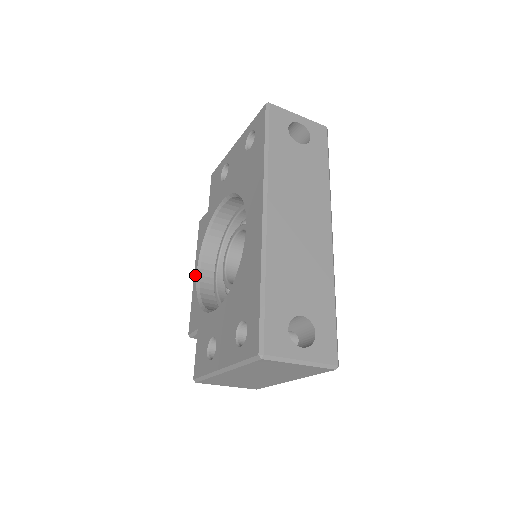
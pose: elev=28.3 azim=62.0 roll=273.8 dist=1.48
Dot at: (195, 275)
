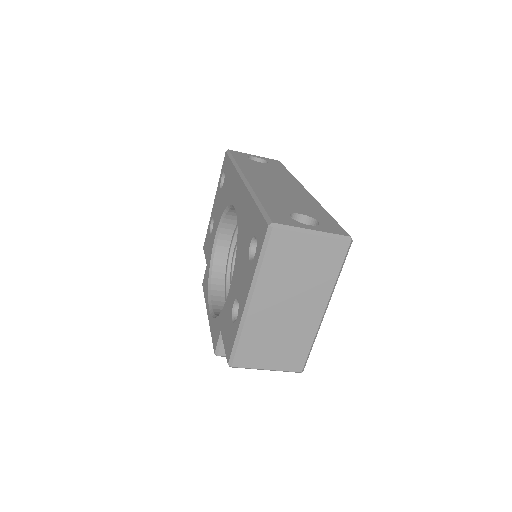
Dot at: (208, 312)
